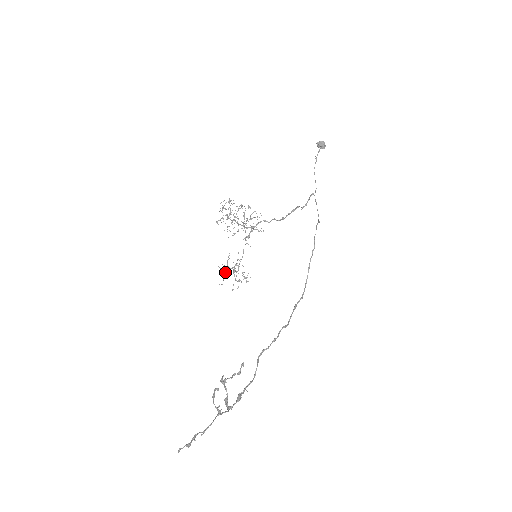
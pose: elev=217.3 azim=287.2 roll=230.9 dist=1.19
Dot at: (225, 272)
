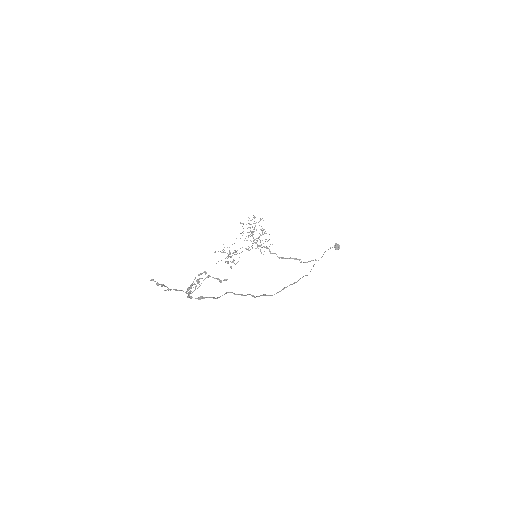
Dot at: occluded
